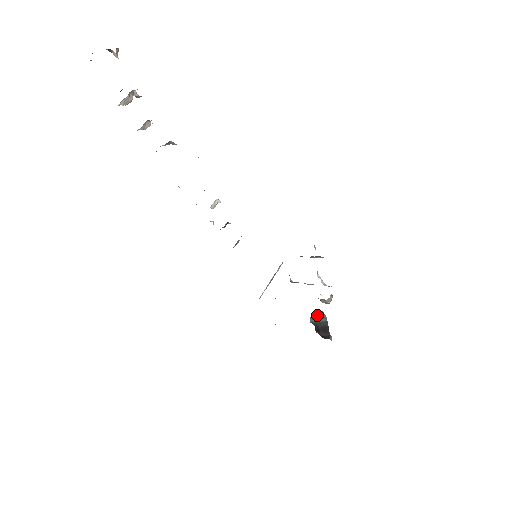
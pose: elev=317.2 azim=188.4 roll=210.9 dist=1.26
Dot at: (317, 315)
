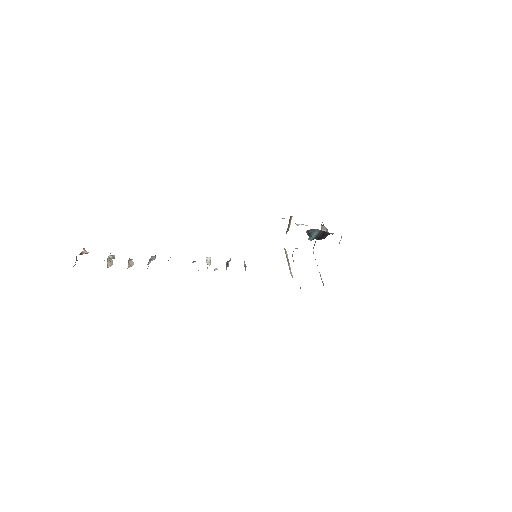
Dot at: (308, 233)
